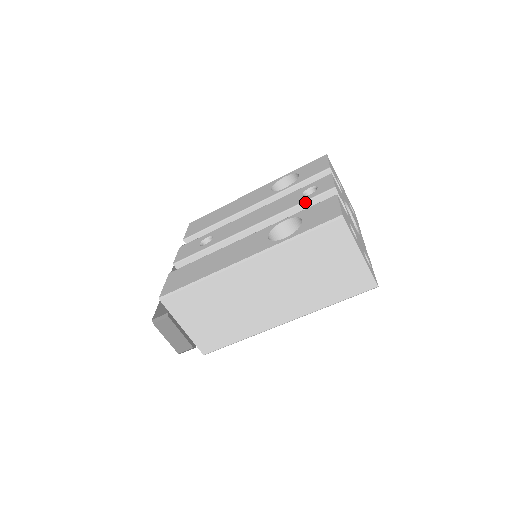
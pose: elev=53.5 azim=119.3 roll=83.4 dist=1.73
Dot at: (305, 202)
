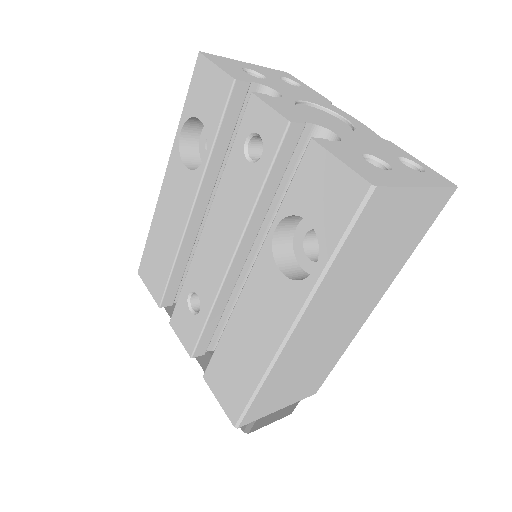
Dot at: (268, 175)
